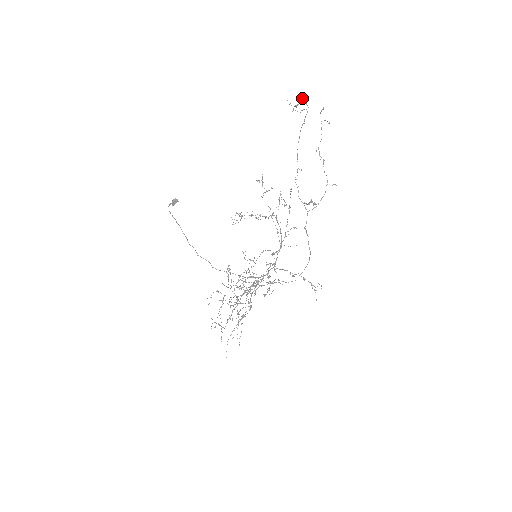
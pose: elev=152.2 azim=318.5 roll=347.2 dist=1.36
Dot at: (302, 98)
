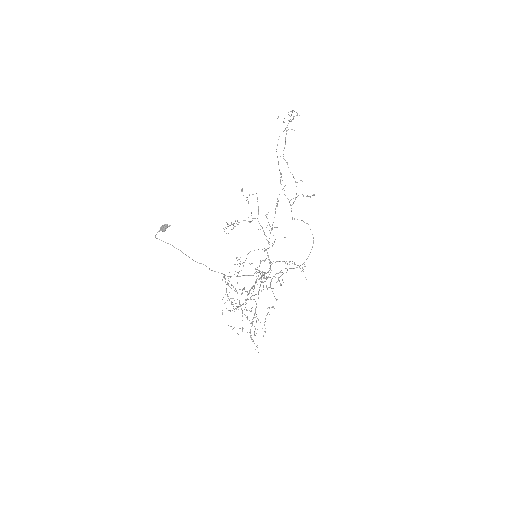
Dot at: (290, 111)
